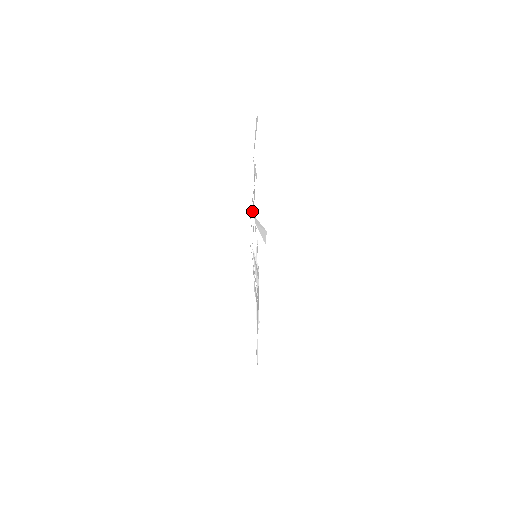
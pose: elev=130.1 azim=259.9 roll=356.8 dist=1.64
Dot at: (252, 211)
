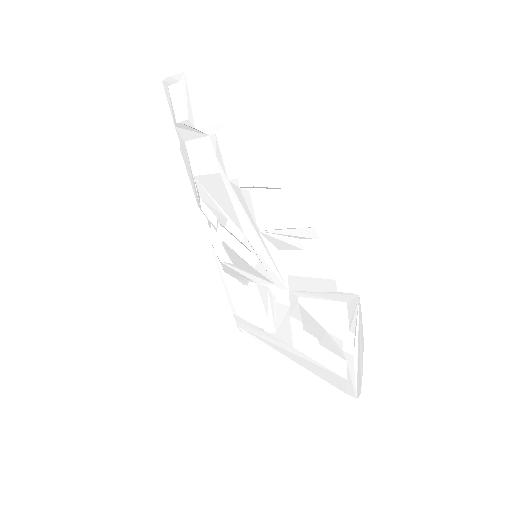
Dot at: (218, 205)
